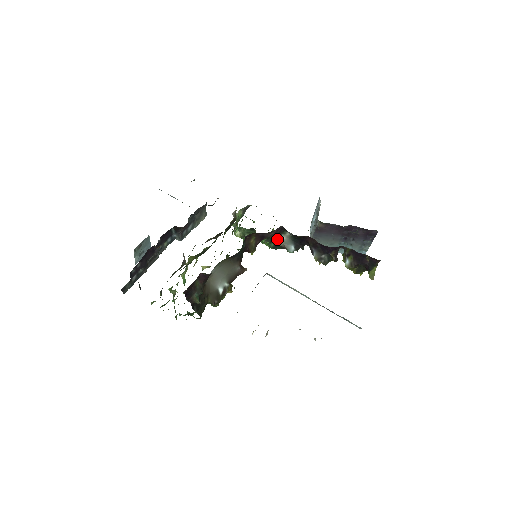
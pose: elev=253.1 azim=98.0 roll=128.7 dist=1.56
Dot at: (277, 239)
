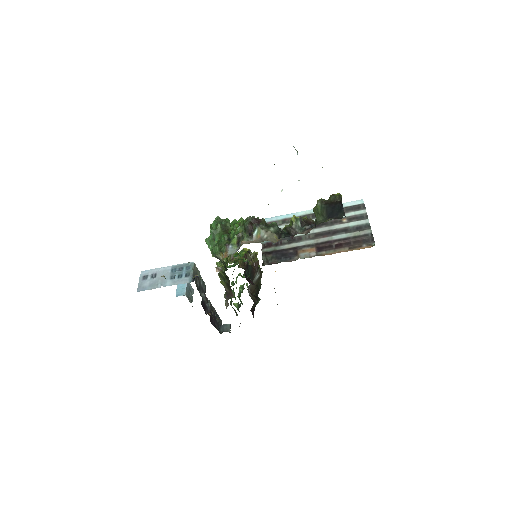
Dot at: occluded
